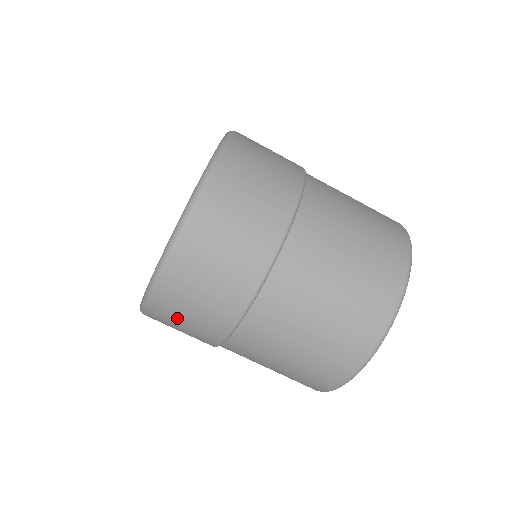
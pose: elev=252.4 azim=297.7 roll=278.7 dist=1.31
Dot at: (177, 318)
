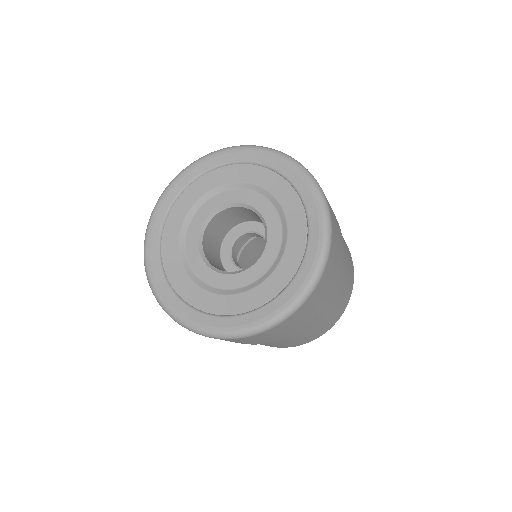
Dot at: (225, 340)
